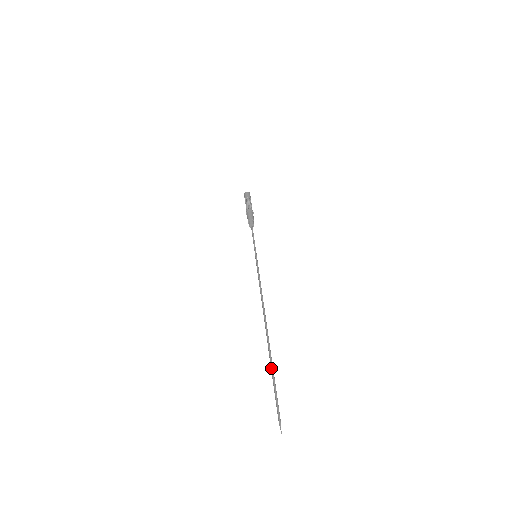
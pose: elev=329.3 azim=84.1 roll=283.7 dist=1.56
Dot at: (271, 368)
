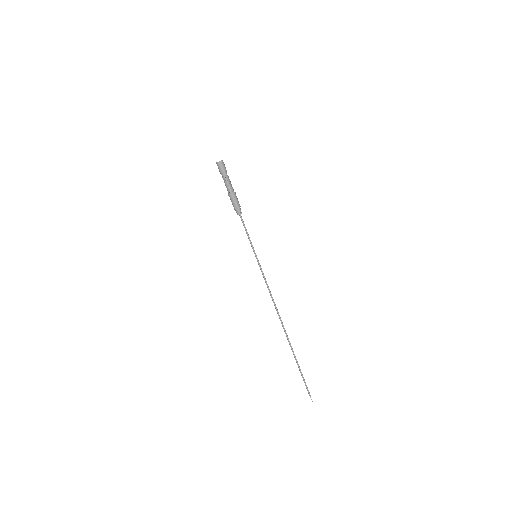
Dot at: occluded
